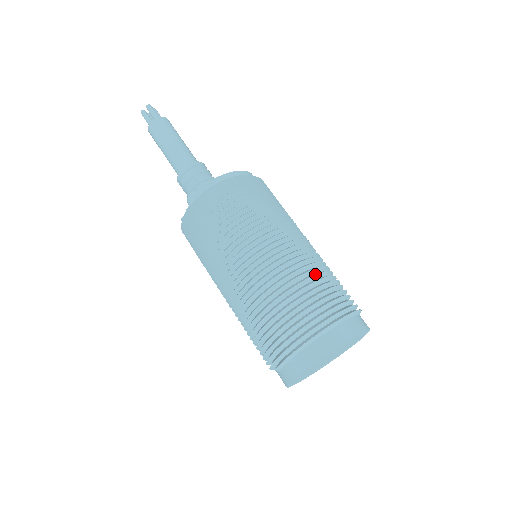
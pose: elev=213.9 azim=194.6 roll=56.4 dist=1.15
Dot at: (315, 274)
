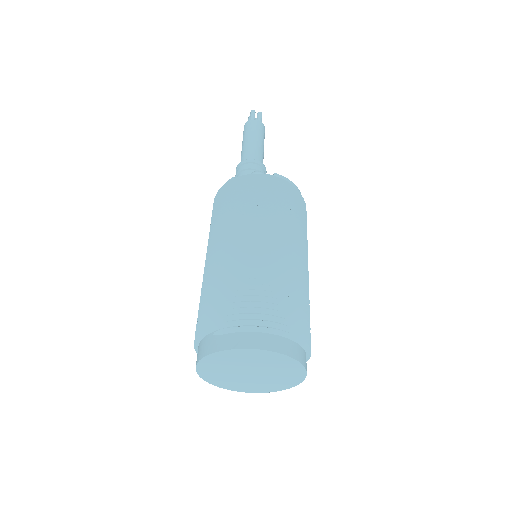
Dot at: occluded
